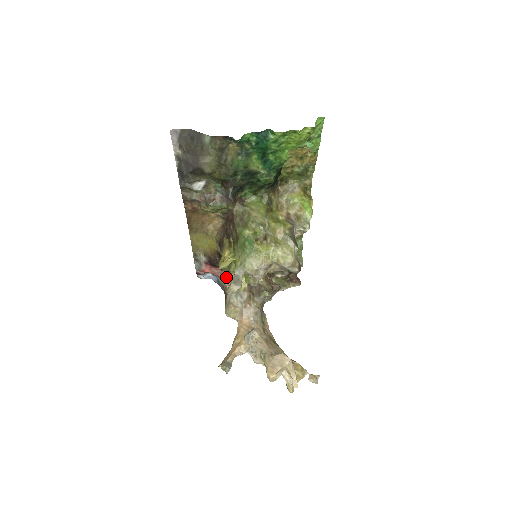
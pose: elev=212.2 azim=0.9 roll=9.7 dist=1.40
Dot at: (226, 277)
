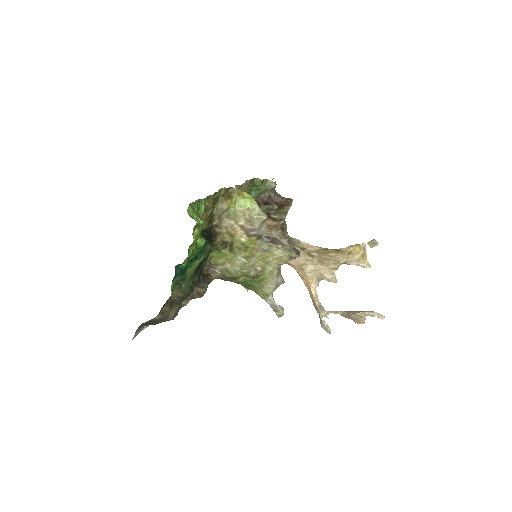
Dot at: occluded
